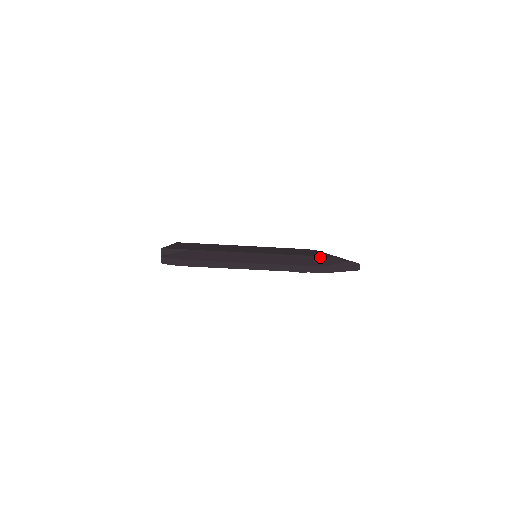
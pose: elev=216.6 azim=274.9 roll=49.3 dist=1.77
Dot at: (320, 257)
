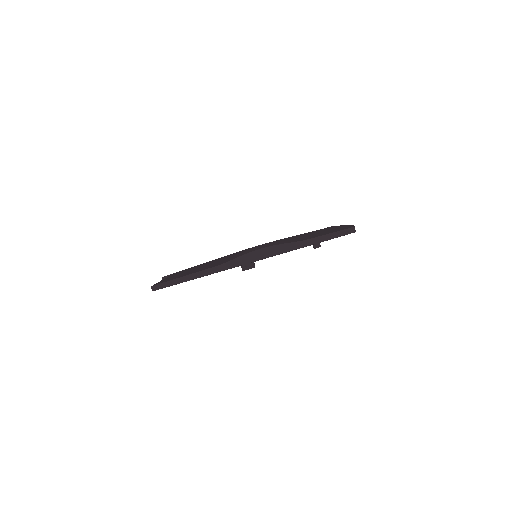
Dot at: (243, 251)
